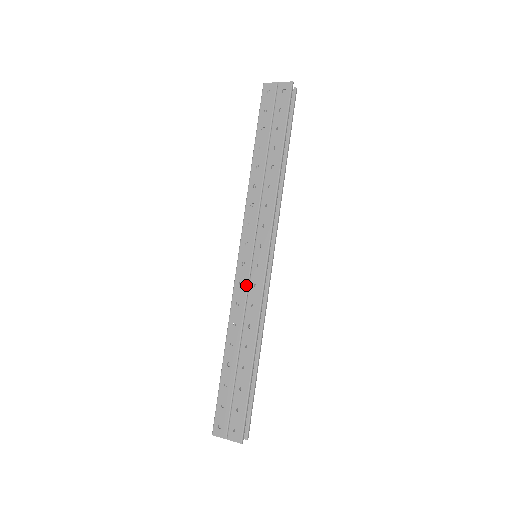
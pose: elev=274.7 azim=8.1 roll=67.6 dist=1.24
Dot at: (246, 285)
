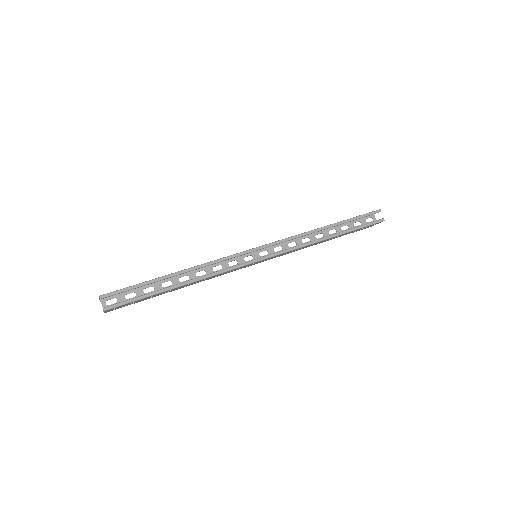
Dot at: occluded
